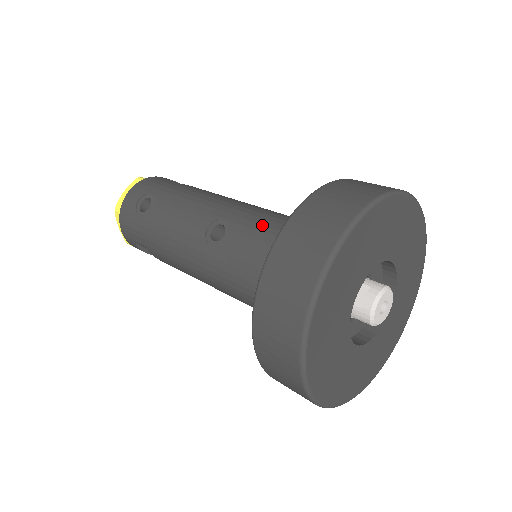
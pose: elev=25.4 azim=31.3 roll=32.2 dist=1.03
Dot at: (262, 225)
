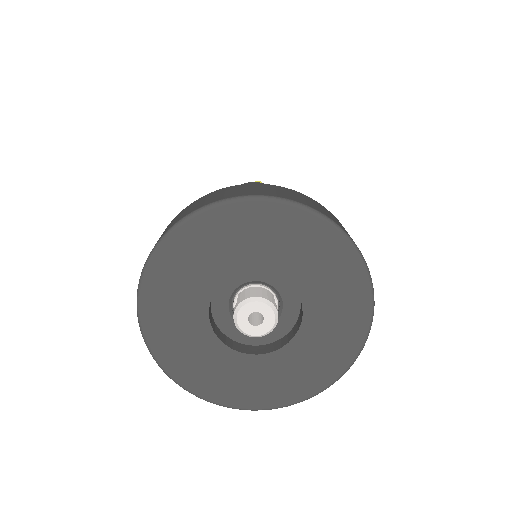
Dot at: occluded
